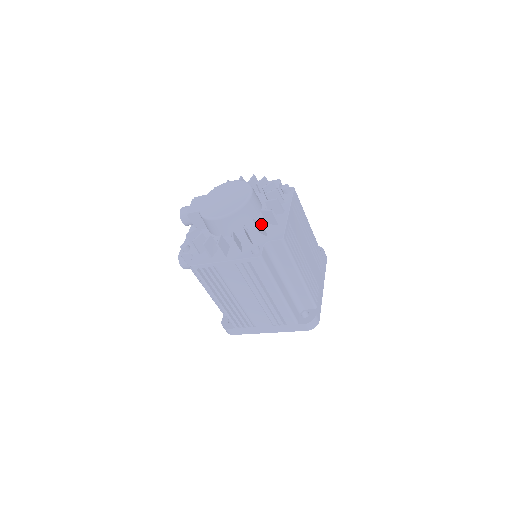
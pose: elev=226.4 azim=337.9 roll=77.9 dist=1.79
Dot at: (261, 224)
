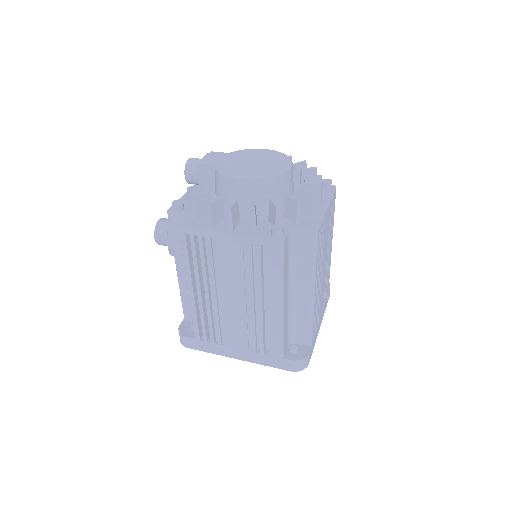
Dot at: (295, 203)
